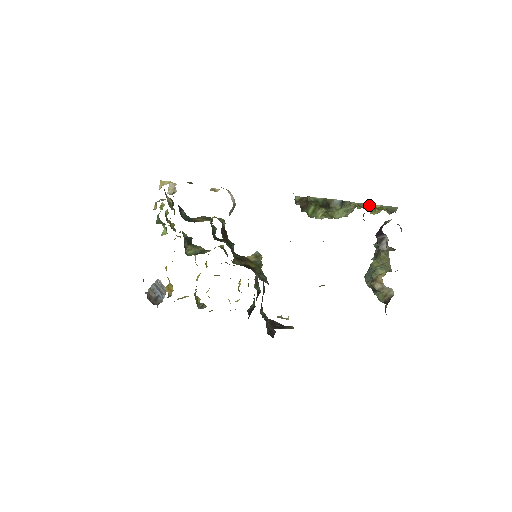
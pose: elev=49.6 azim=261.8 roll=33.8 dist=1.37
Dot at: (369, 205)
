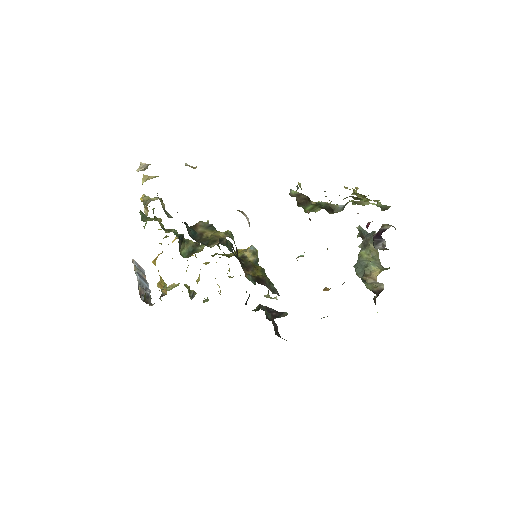
Dot at: (365, 202)
